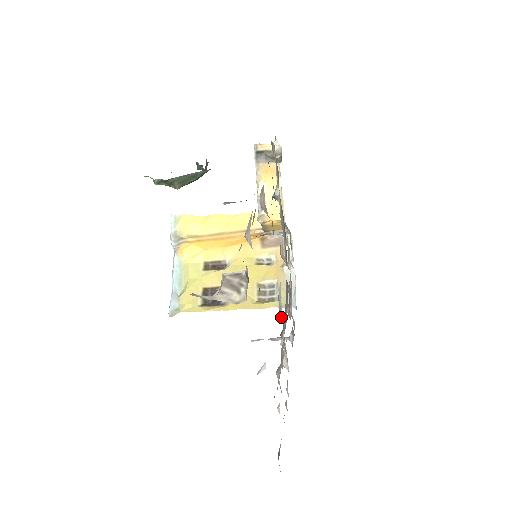
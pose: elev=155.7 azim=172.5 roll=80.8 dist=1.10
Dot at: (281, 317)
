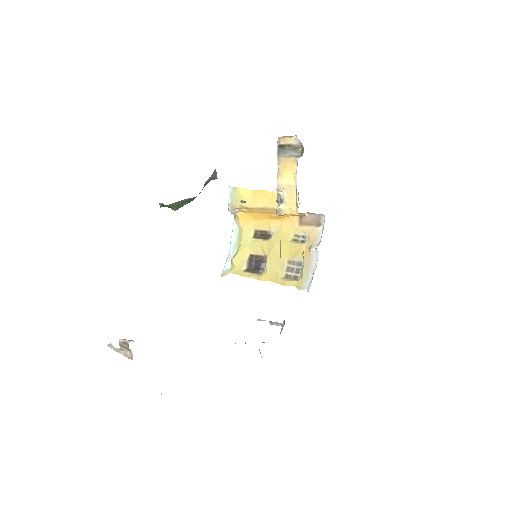
Dot at: occluded
